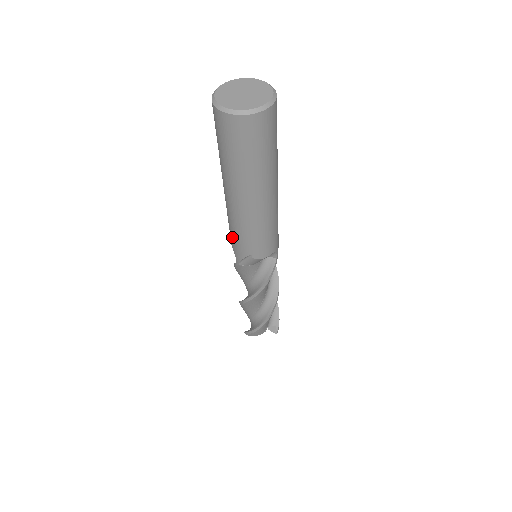
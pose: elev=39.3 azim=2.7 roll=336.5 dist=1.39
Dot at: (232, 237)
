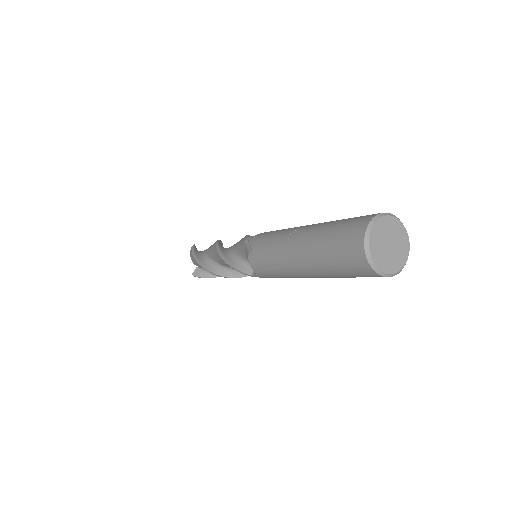
Dot at: (269, 275)
